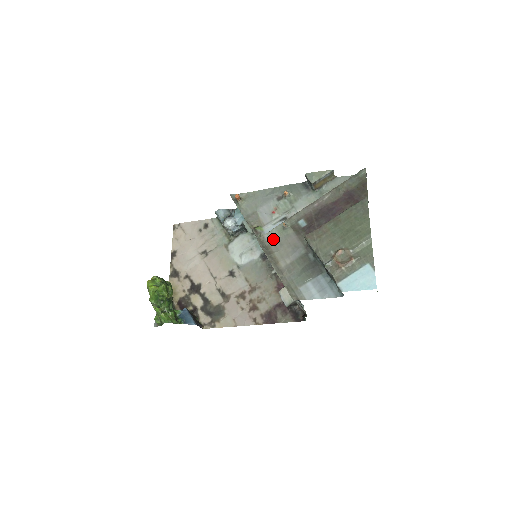
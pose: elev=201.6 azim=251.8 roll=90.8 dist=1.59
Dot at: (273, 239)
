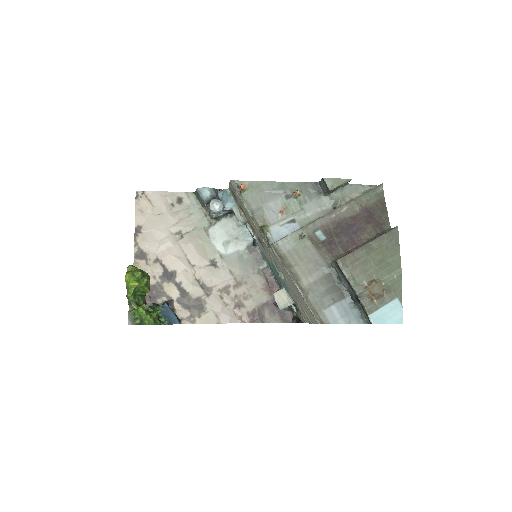
Dot at: (289, 248)
